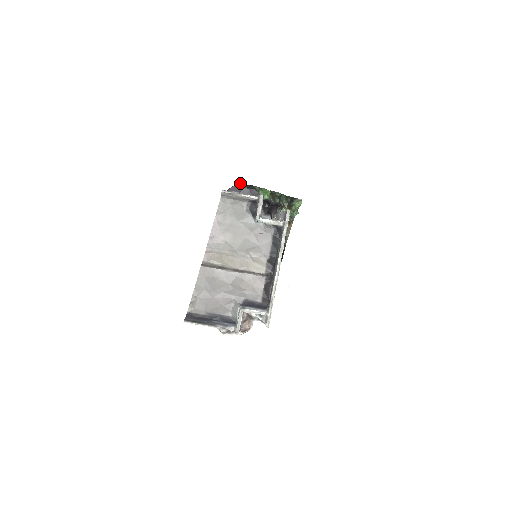
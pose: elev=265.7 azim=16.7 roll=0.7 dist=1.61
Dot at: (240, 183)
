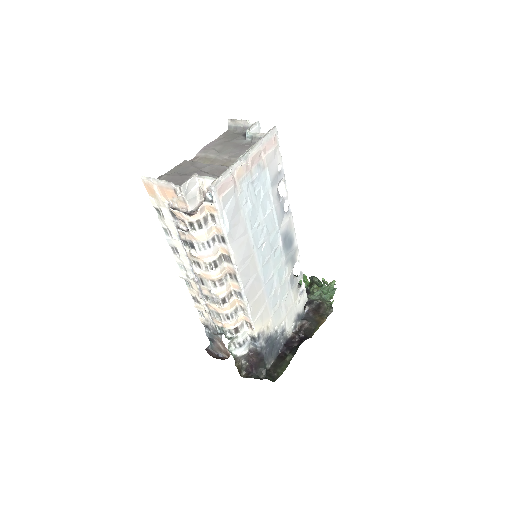
Dot at: occluded
